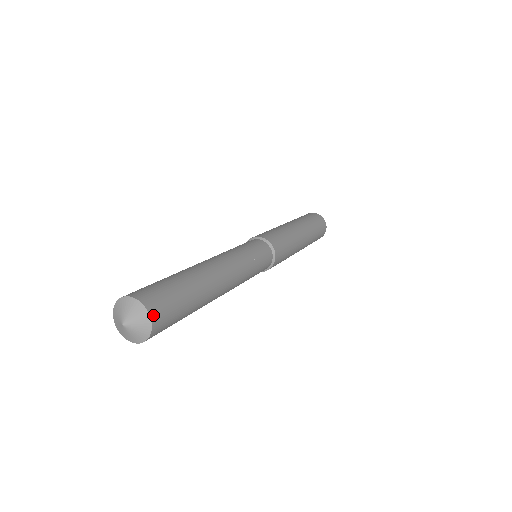
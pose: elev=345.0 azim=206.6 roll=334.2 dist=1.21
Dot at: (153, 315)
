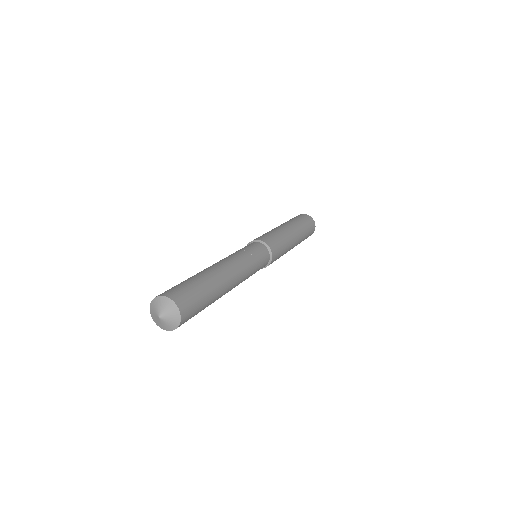
Dot at: (174, 299)
